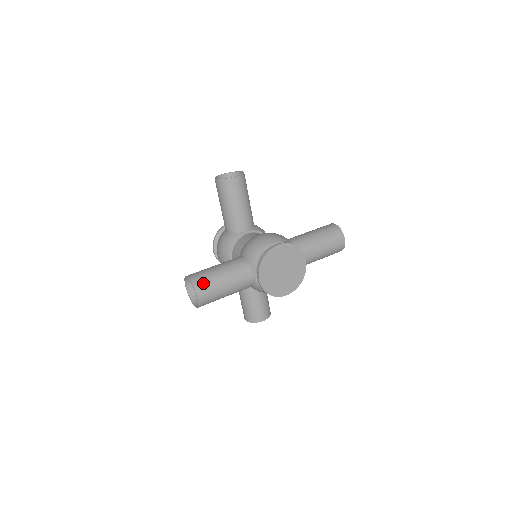
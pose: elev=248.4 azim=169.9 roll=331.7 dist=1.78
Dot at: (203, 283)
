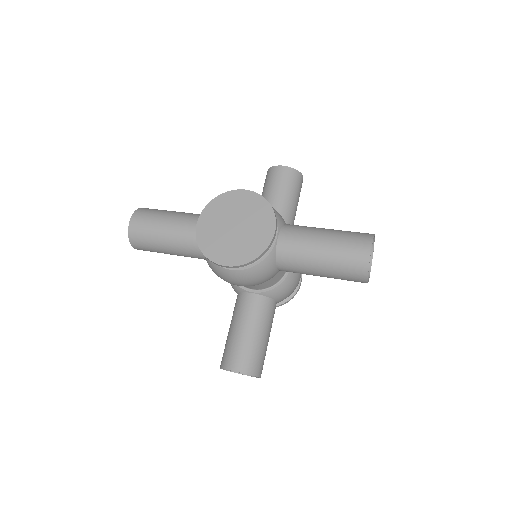
Dot at: (148, 211)
